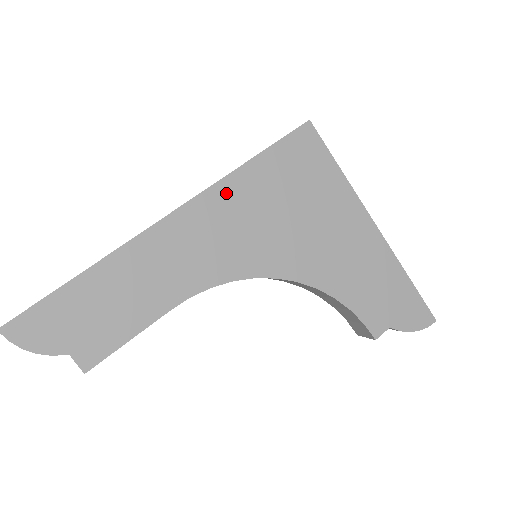
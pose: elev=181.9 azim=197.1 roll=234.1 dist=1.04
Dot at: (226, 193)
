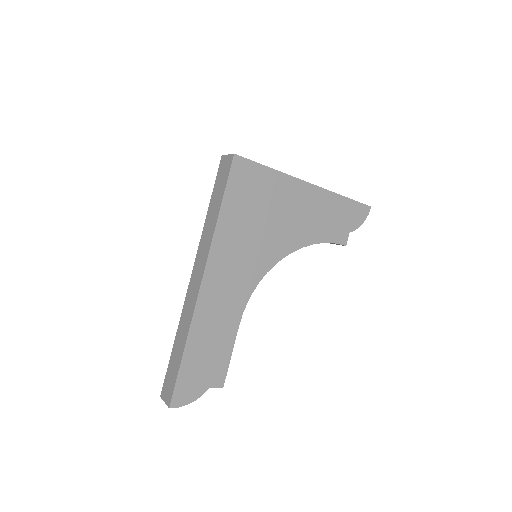
Dot at: (221, 243)
